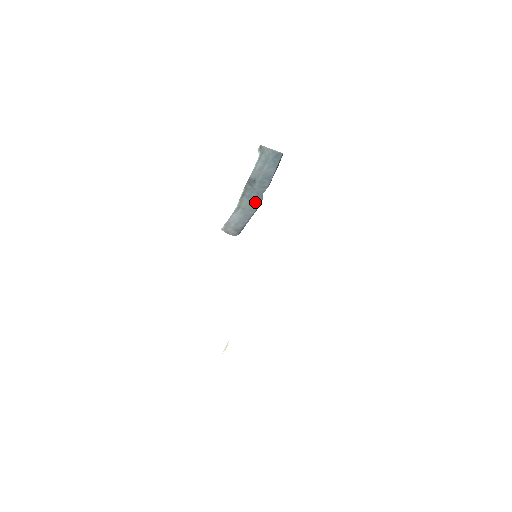
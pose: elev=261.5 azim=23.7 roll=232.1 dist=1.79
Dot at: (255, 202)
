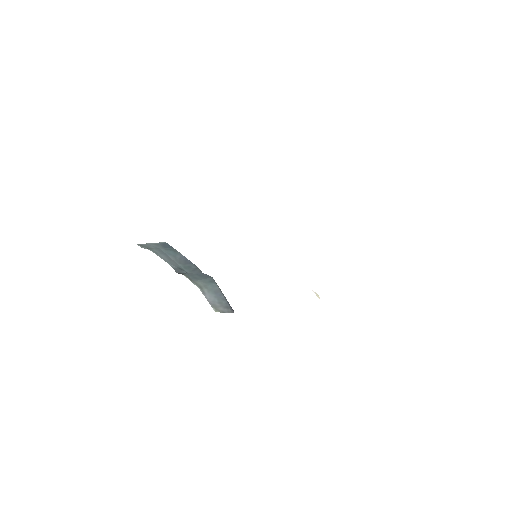
Dot at: (206, 279)
